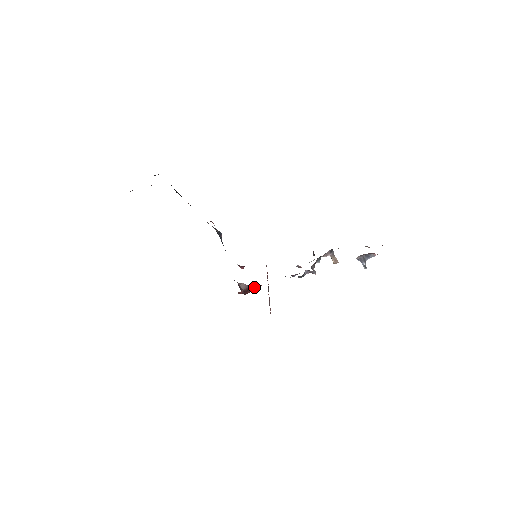
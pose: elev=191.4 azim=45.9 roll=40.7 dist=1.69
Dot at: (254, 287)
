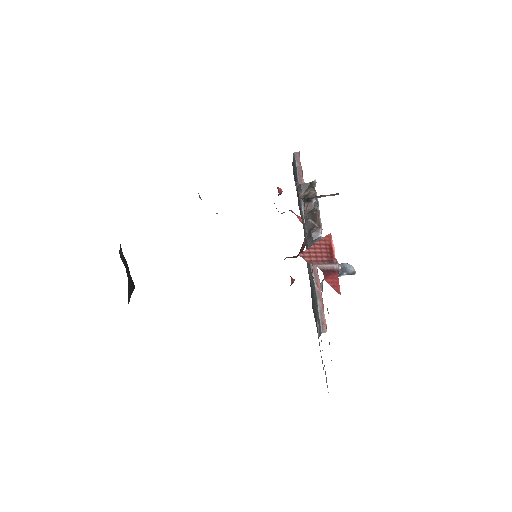
Dot at: occluded
